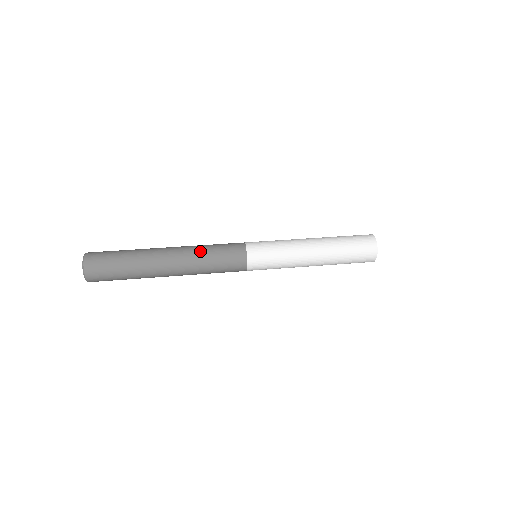
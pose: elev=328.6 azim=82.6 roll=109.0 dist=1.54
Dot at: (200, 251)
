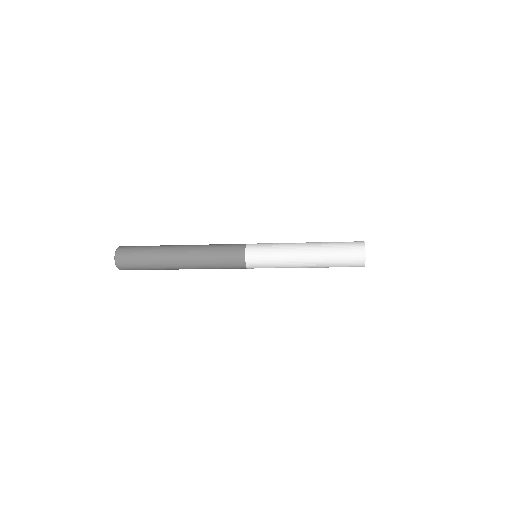
Dot at: occluded
